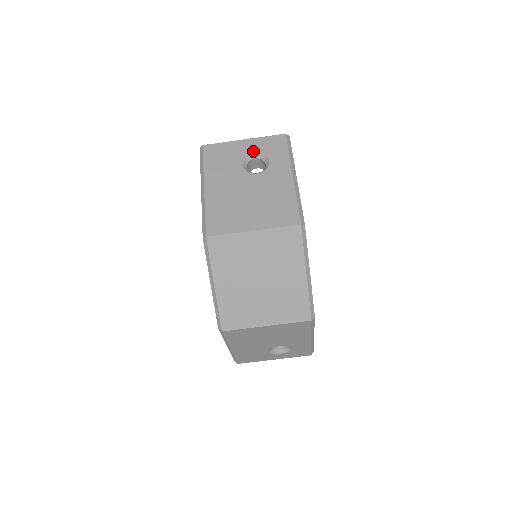
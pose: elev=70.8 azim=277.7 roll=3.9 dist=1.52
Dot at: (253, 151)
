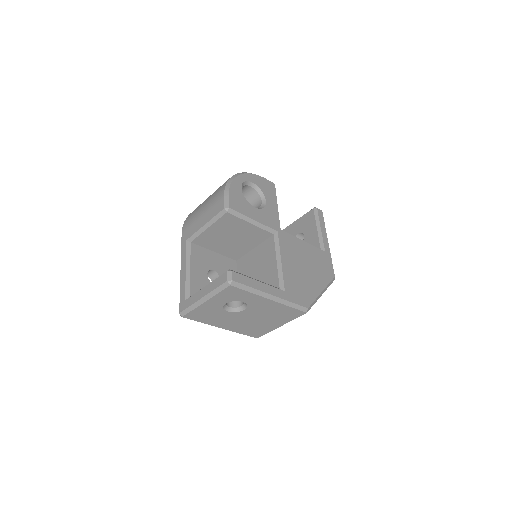
Dot at: (223, 304)
